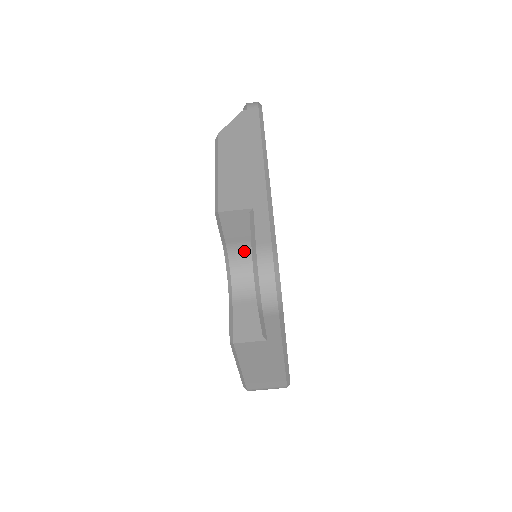
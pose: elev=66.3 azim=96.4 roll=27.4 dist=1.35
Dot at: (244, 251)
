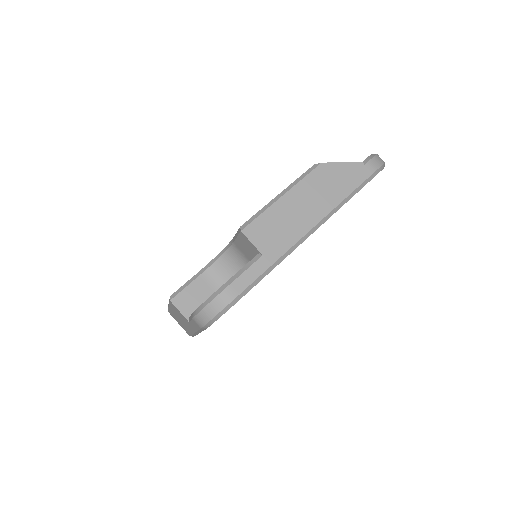
Dot at: (241, 257)
